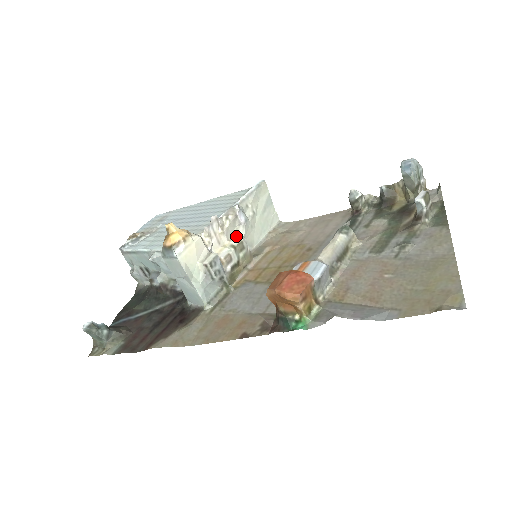
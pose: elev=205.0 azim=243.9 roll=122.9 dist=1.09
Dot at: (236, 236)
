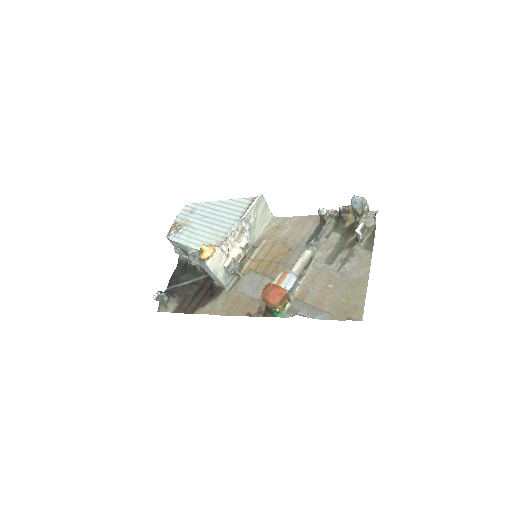
Dot at: (243, 239)
